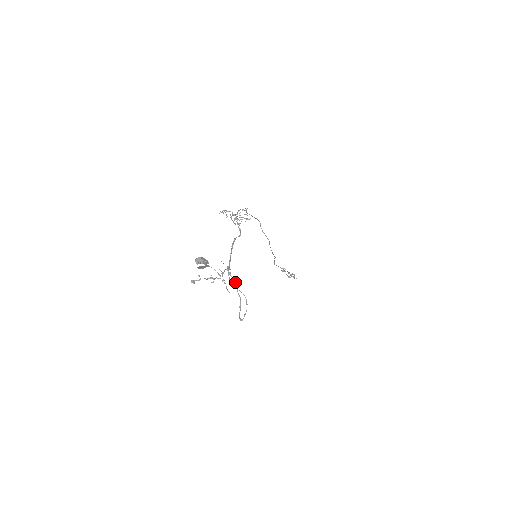
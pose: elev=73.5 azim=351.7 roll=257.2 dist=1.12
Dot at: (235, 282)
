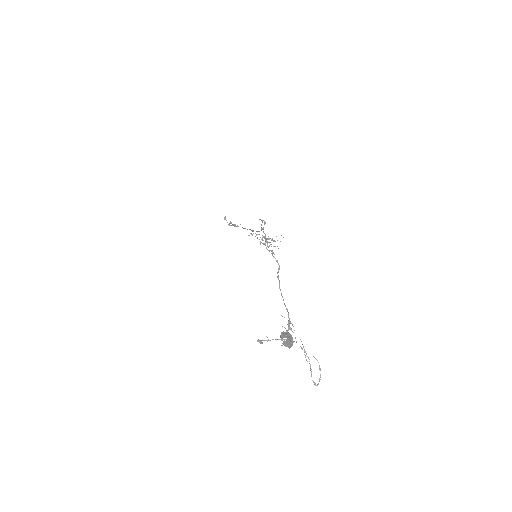
Dot at: (301, 341)
